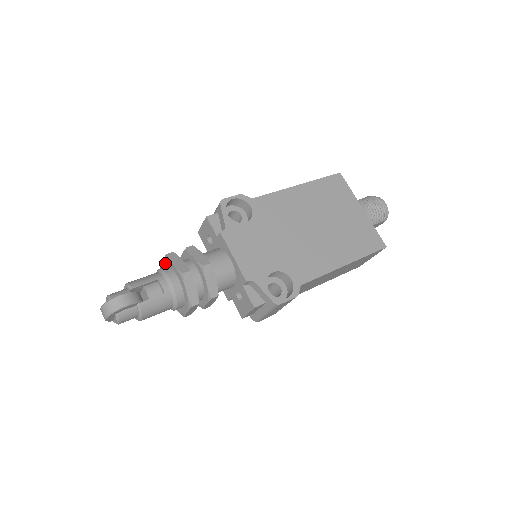
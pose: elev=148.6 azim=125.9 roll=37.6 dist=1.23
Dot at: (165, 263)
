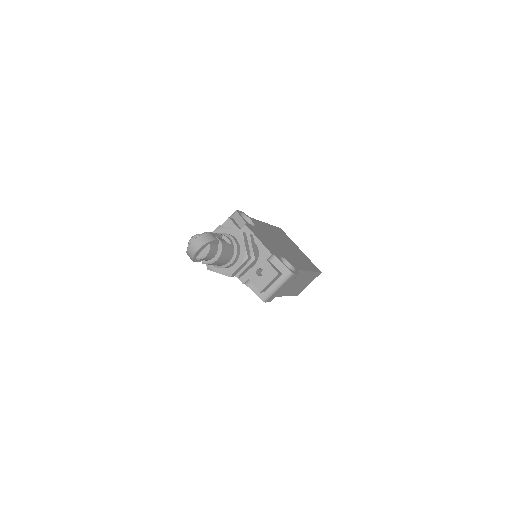
Dot at: occluded
